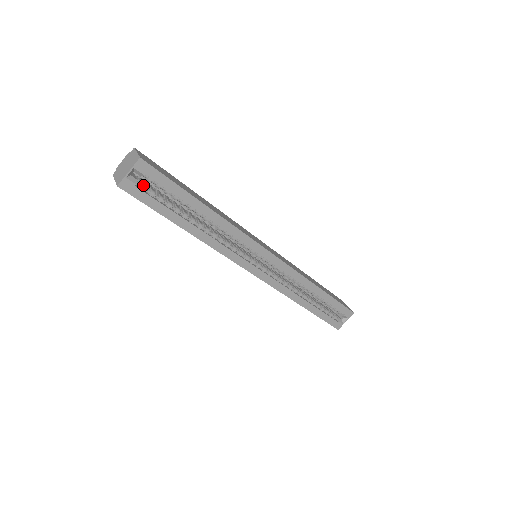
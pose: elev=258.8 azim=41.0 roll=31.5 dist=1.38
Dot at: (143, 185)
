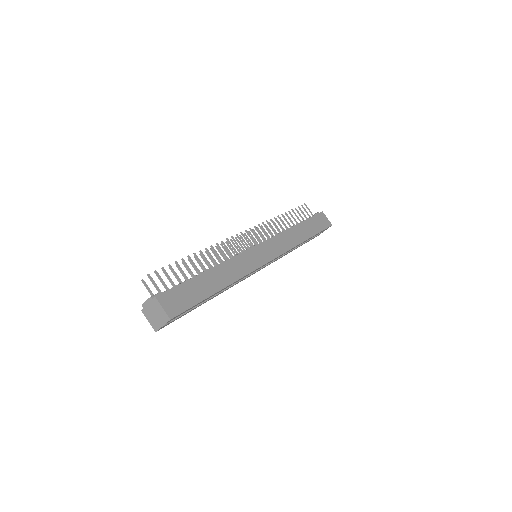
Dot at: occluded
